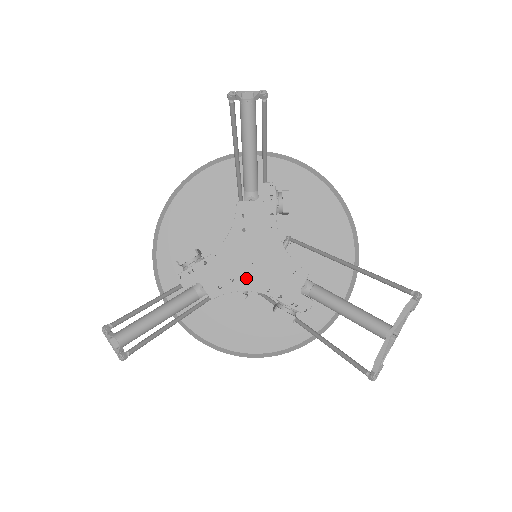
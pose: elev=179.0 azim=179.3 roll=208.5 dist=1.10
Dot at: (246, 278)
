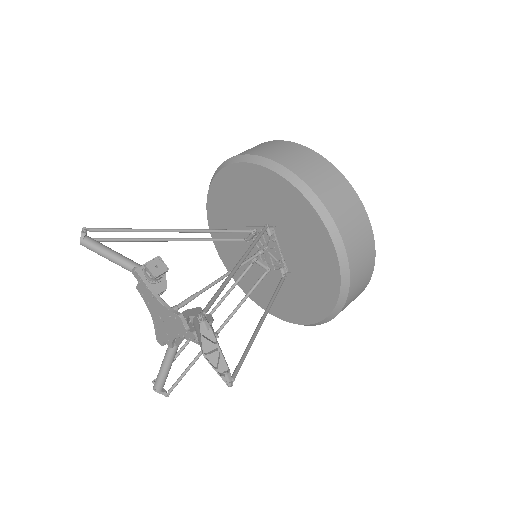
Dot at: (169, 331)
